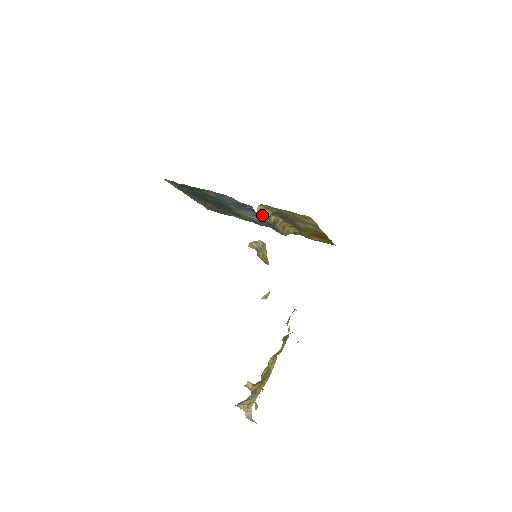
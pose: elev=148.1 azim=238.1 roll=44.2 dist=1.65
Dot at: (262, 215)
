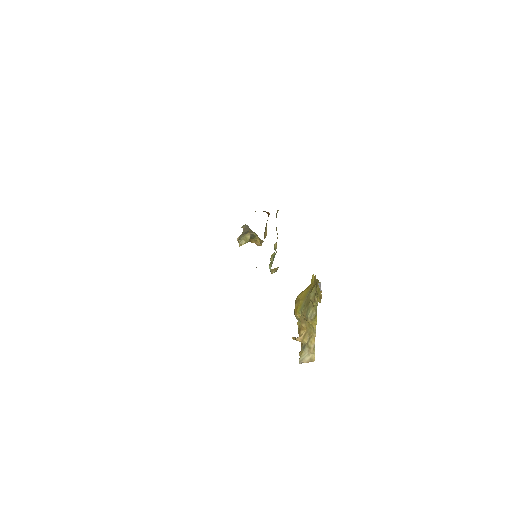
Dot at: (272, 262)
